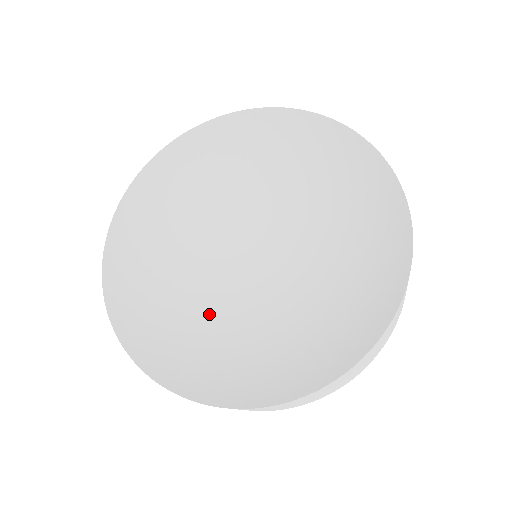
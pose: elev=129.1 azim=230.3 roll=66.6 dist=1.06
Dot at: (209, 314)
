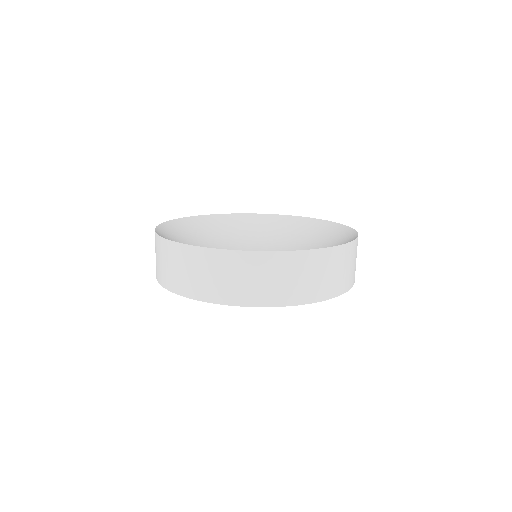
Dot at: occluded
